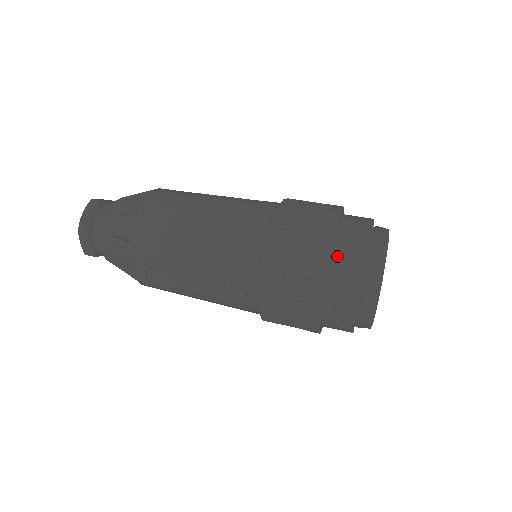
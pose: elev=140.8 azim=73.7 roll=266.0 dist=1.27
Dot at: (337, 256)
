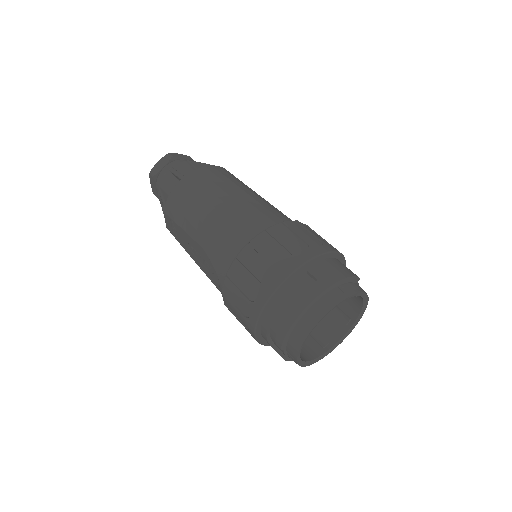
Dot at: (281, 295)
